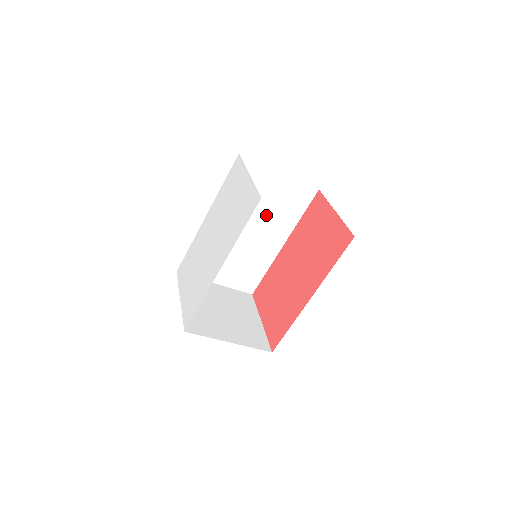
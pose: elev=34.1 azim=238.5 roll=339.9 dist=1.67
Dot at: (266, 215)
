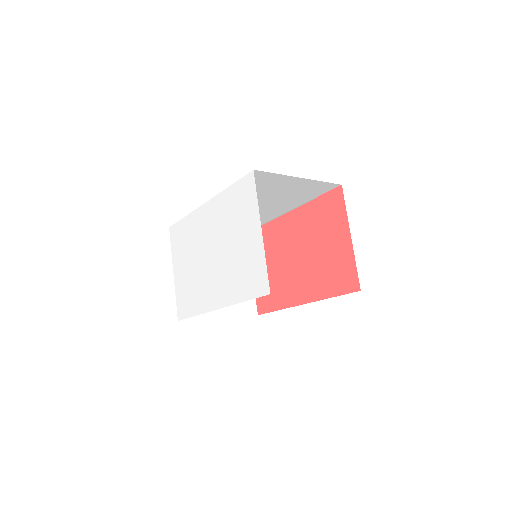
Dot at: (275, 199)
